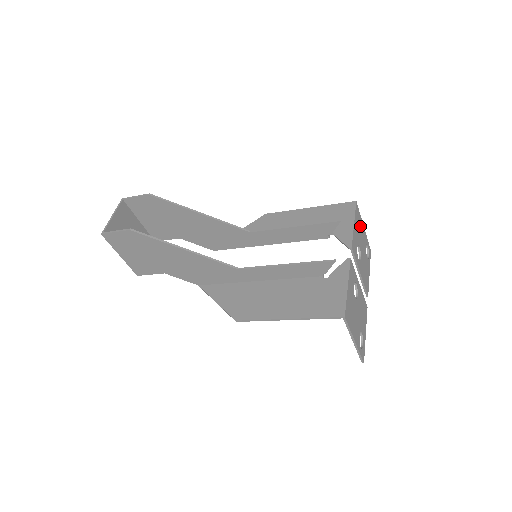
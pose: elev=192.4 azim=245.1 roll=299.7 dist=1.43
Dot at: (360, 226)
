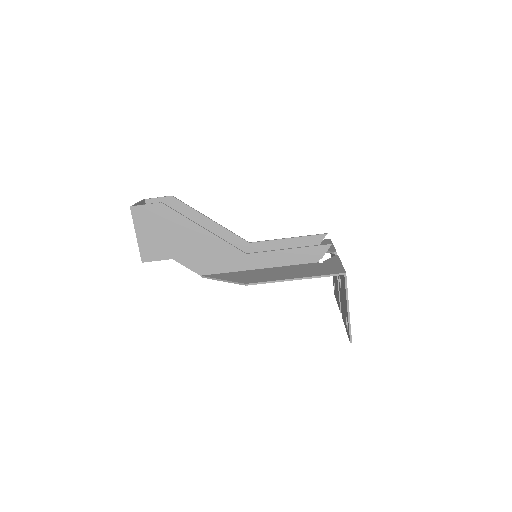
Dot at: occluded
